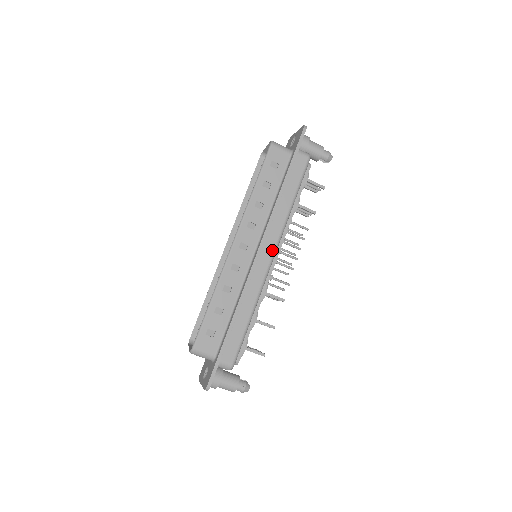
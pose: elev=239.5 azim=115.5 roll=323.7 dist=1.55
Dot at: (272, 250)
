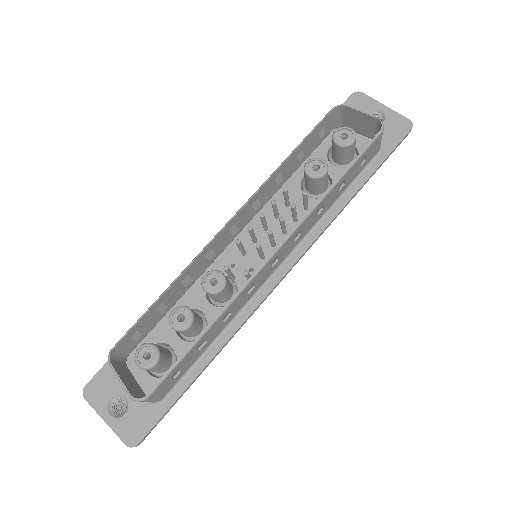
Dot at: occluded
